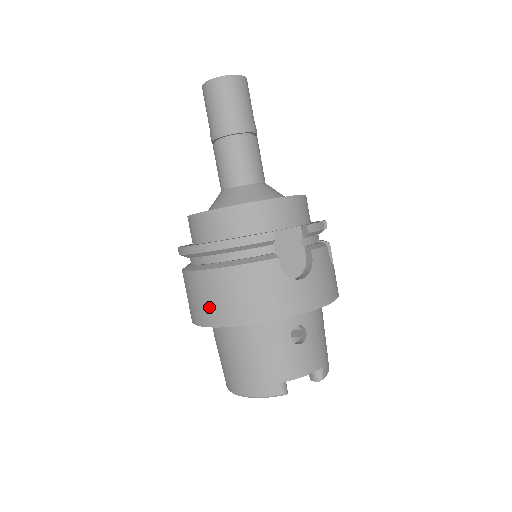
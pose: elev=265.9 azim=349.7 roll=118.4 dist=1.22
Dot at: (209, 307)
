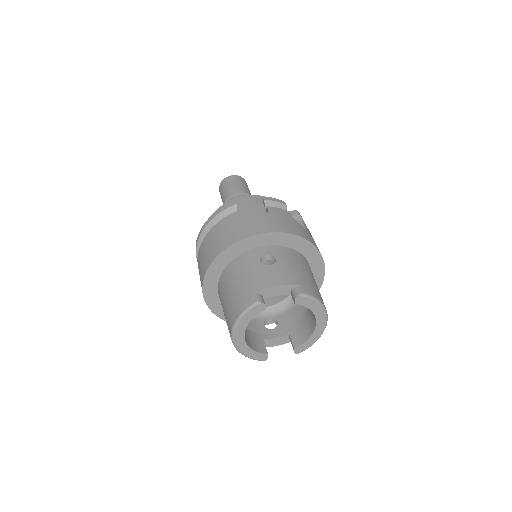
Dot at: (202, 266)
